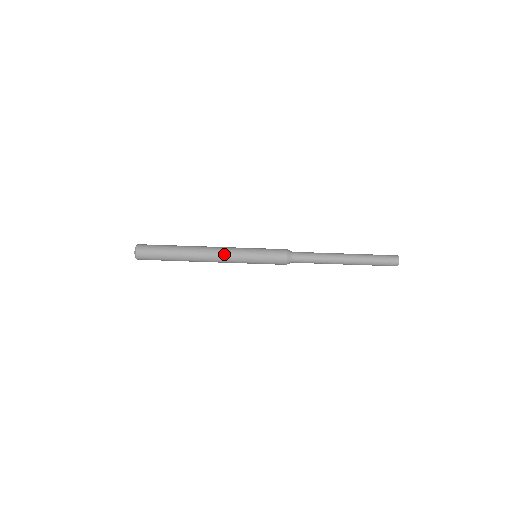
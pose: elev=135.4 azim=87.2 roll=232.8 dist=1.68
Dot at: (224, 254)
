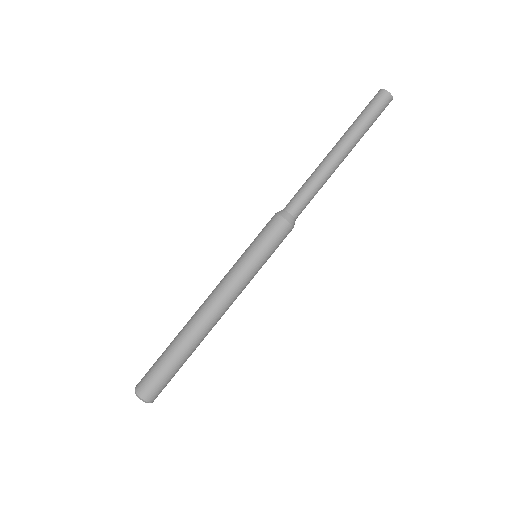
Dot at: occluded
